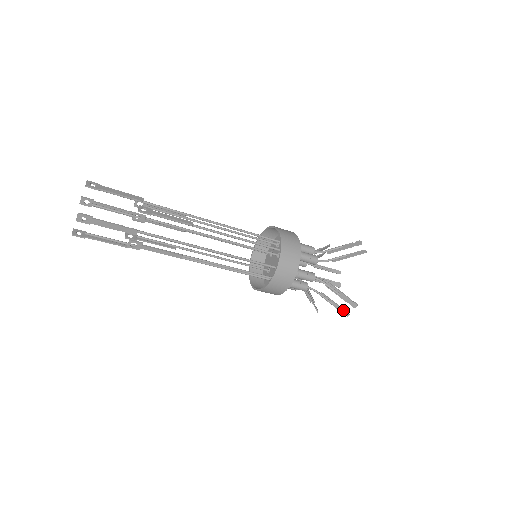
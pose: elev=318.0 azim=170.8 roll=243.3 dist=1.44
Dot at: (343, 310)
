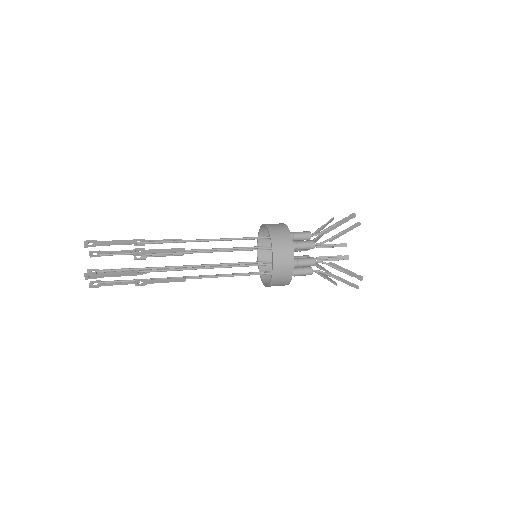
Dot at: (352, 284)
